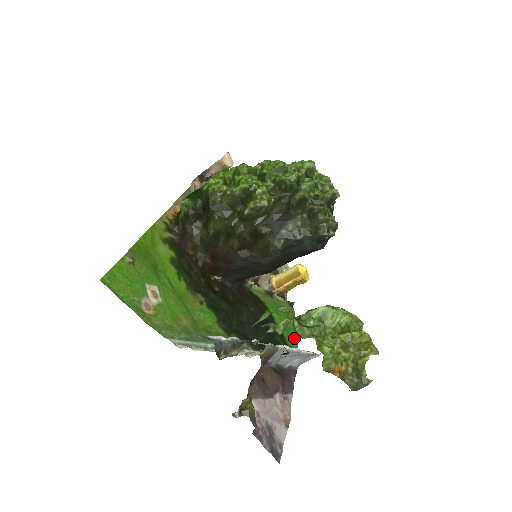
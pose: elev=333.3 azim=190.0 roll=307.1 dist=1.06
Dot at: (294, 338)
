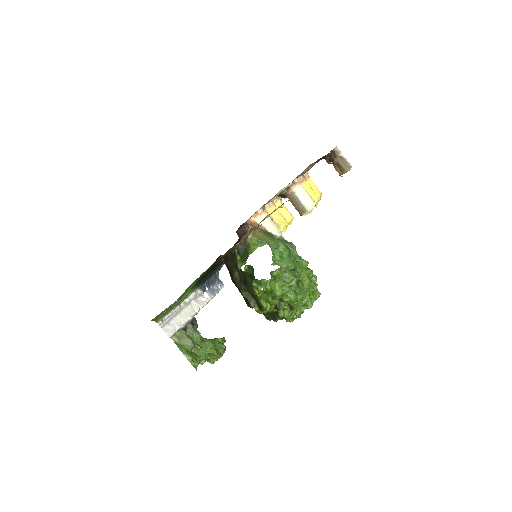
Dot at: occluded
